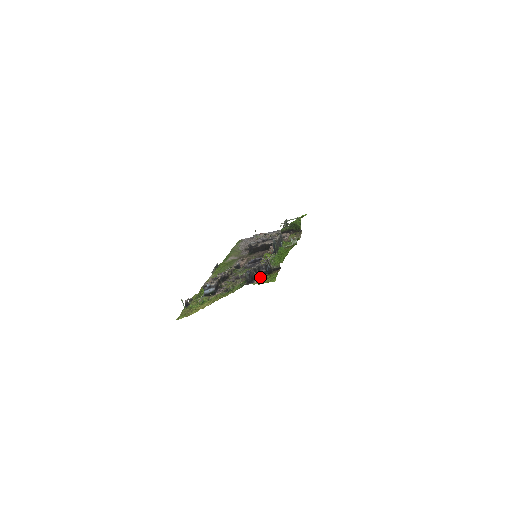
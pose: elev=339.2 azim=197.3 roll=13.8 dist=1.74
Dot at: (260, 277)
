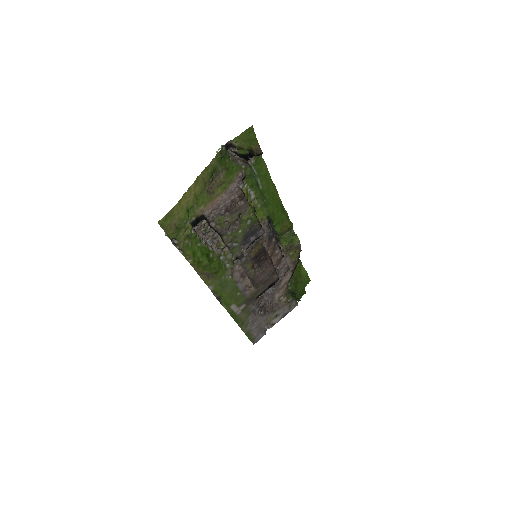
Dot at: (240, 149)
